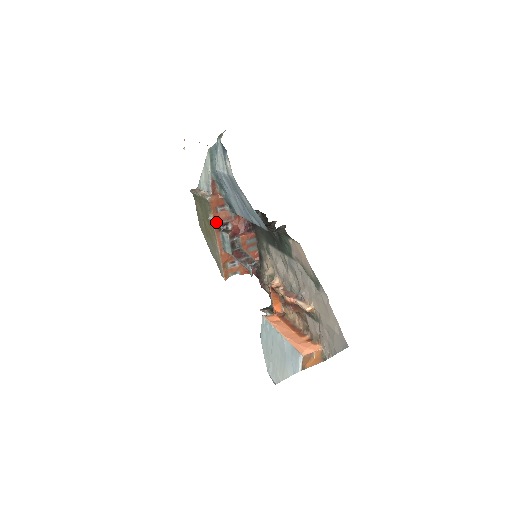
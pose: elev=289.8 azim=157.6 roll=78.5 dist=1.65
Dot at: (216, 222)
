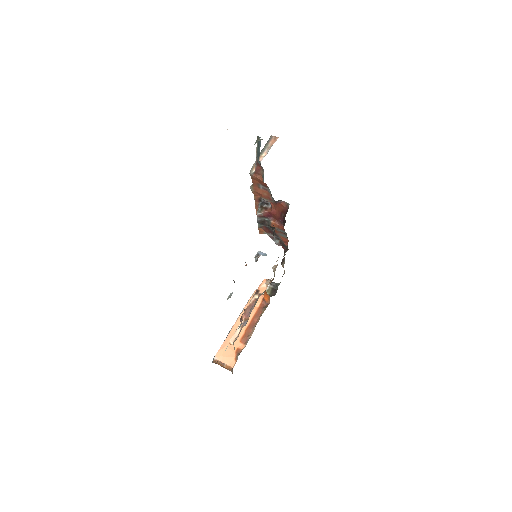
Dot at: (257, 194)
